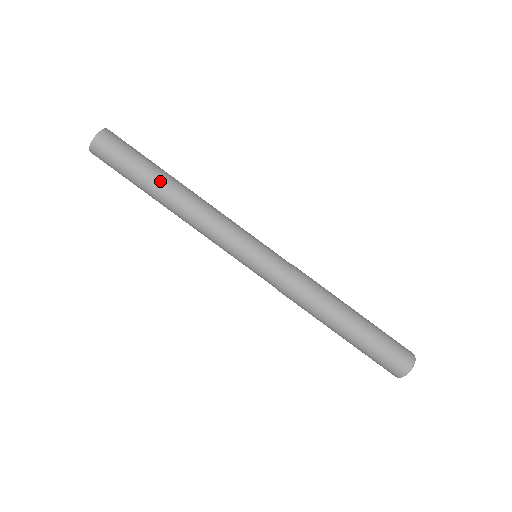
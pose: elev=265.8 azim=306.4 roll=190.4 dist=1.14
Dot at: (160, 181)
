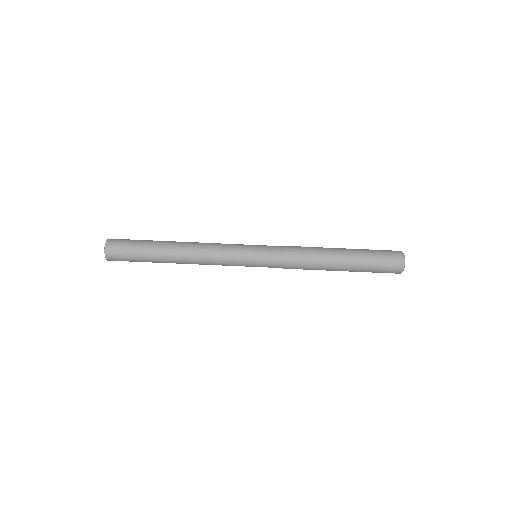
Dot at: (164, 247)
